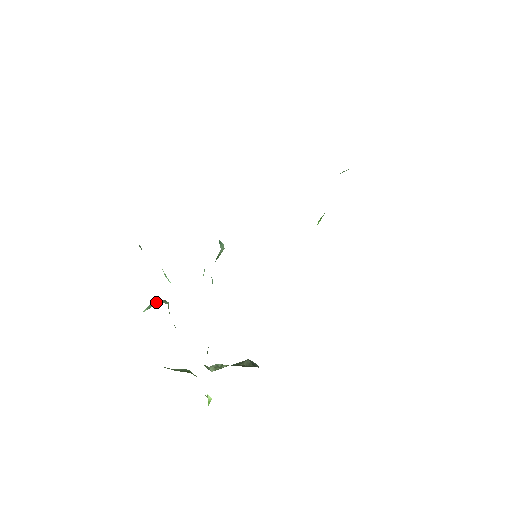
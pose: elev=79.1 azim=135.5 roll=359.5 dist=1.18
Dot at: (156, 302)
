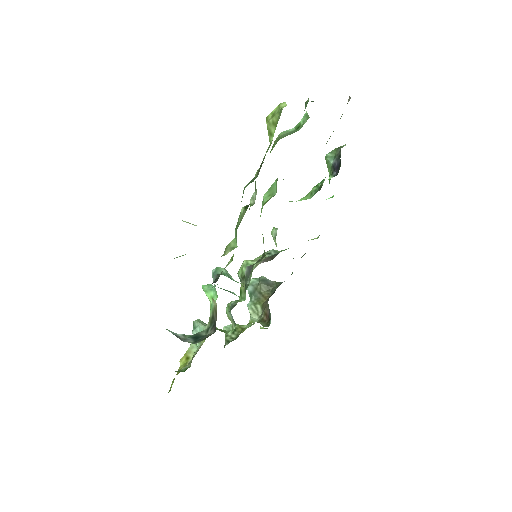
Dot at: (196, 331)
